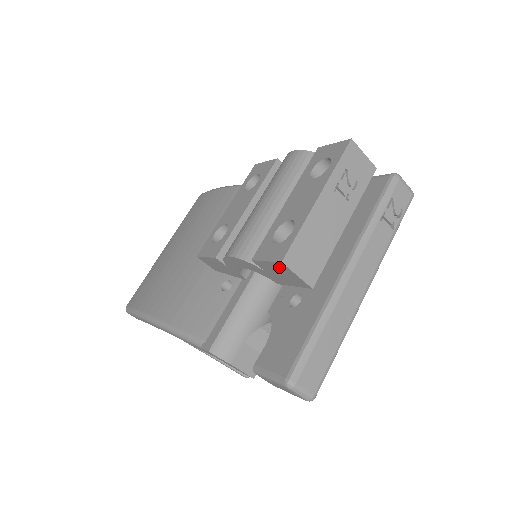
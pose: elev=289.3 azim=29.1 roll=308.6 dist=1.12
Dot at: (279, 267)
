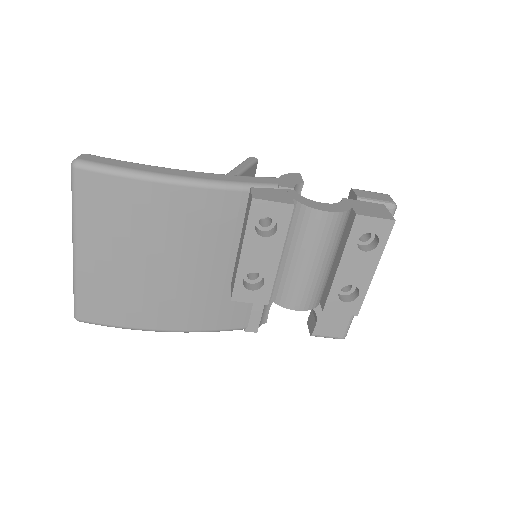
Dot at: occluded
